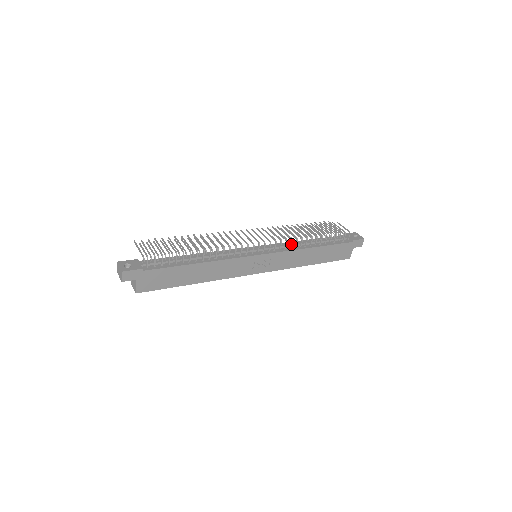
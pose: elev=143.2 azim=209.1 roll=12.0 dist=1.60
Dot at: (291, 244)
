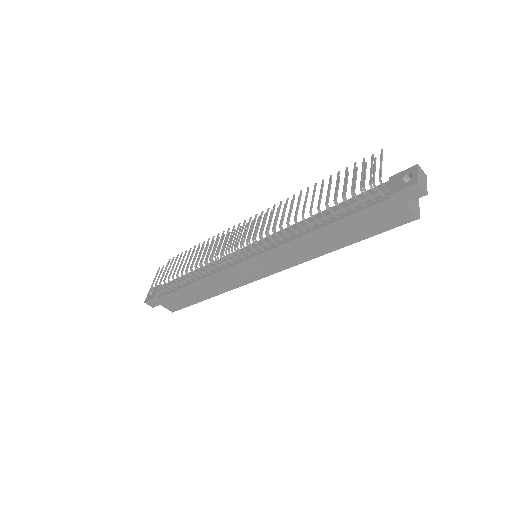
Dot at: (277, 236)
